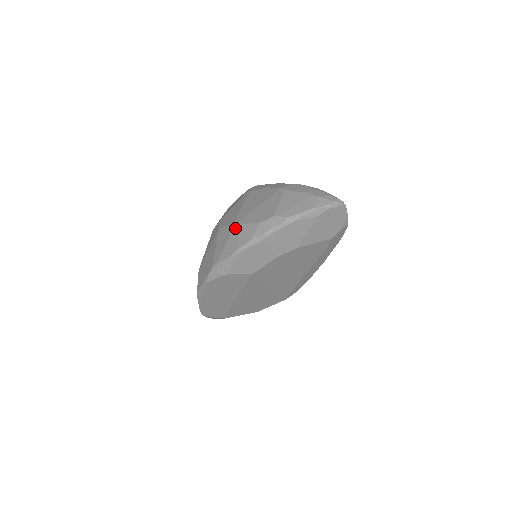
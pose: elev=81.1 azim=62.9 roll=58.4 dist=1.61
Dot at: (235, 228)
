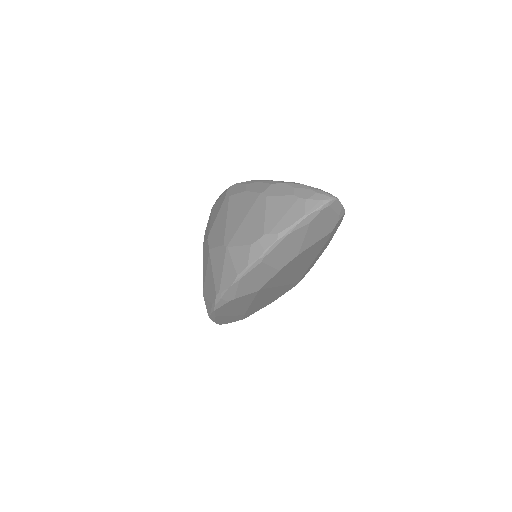
Dot at: (226, 252)
